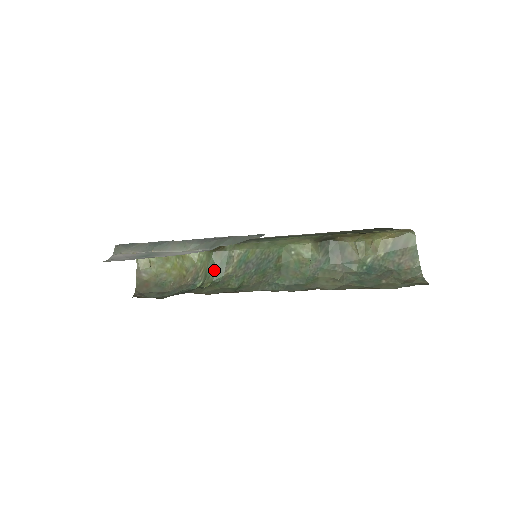
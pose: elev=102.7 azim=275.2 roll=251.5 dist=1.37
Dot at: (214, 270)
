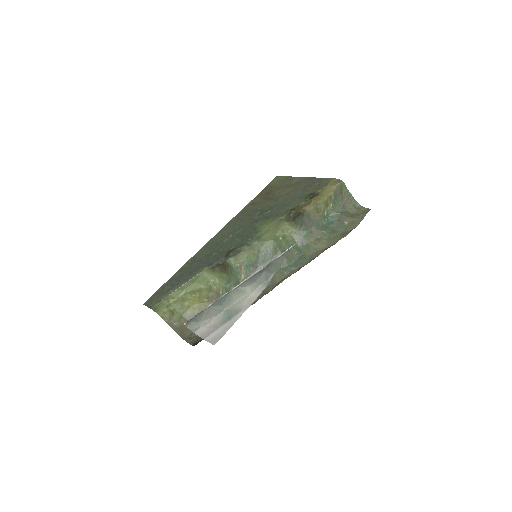
Dot at: (232, 284)
